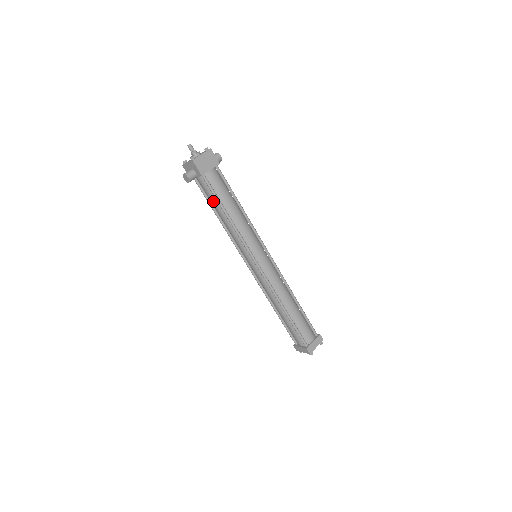
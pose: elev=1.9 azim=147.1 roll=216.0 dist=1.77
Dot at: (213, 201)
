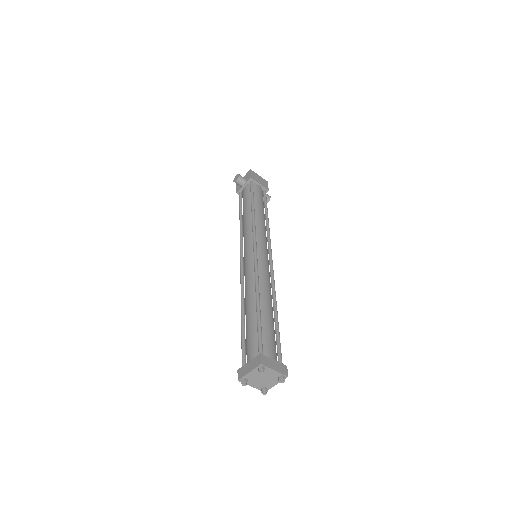
Dot at: (246, 201)
